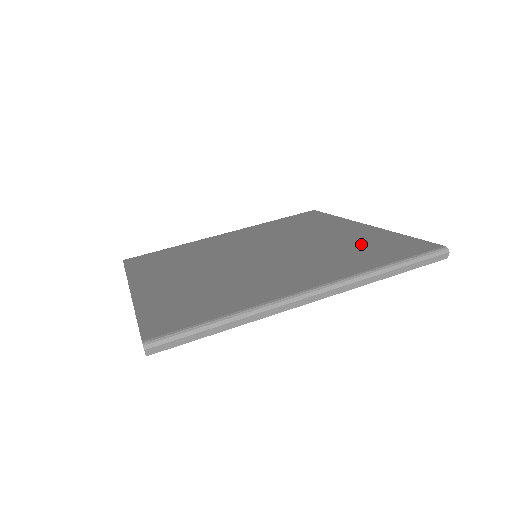
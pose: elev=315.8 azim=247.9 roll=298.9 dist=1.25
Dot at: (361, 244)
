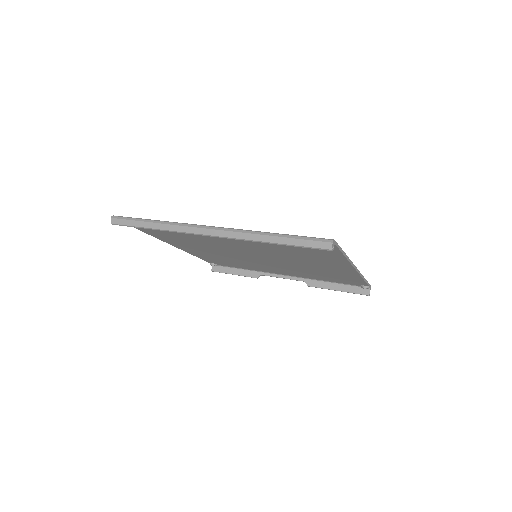
Dot at: occluded
